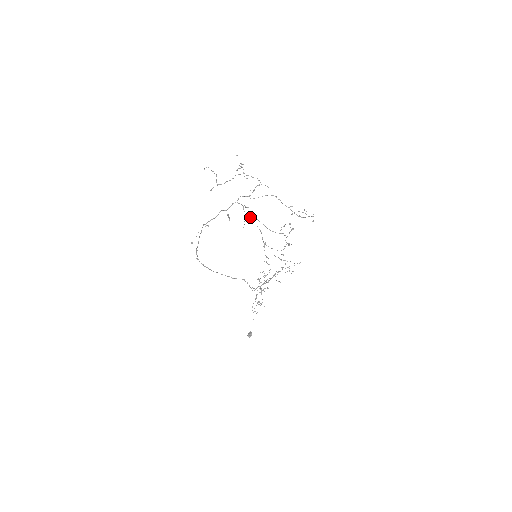
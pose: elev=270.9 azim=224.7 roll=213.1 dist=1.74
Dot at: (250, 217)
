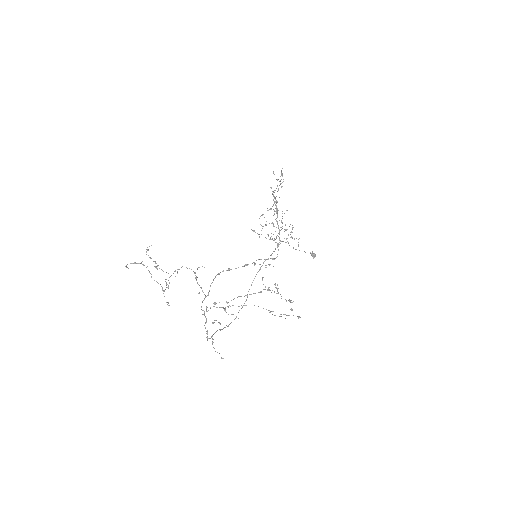
Dot at: occluded
